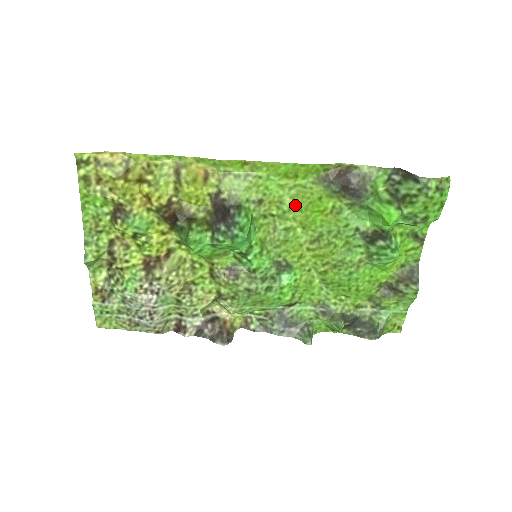
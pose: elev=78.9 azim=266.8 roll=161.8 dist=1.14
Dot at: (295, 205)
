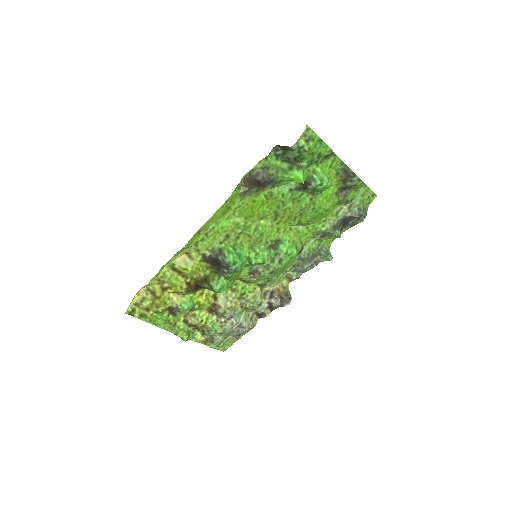
Dot at: (245, 217)
